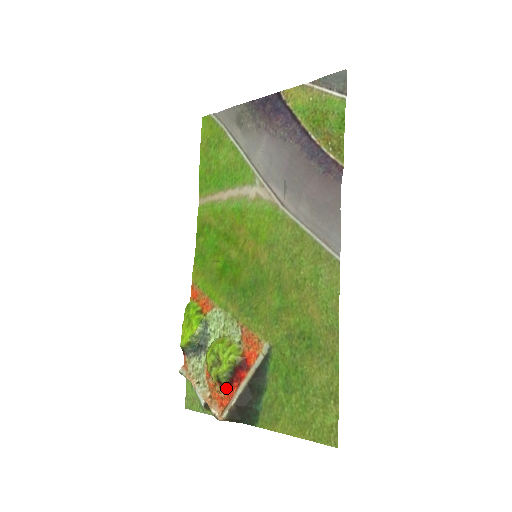
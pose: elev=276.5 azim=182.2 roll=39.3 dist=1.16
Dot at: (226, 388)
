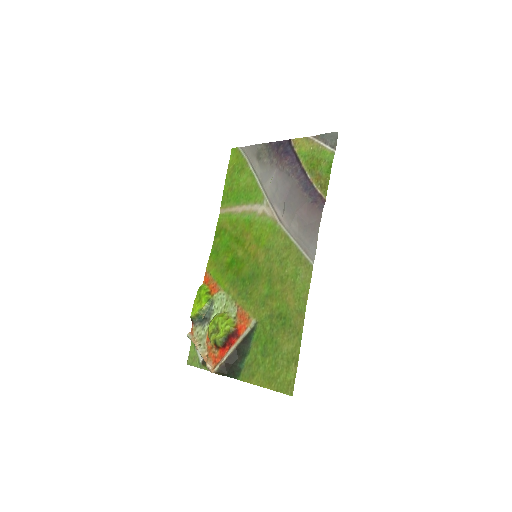
Dot at: (220, 350)
